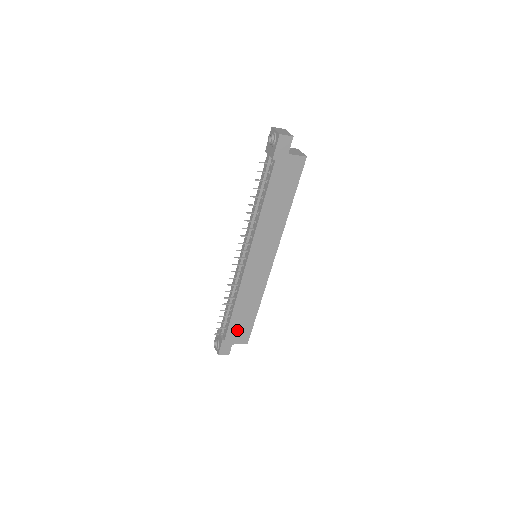
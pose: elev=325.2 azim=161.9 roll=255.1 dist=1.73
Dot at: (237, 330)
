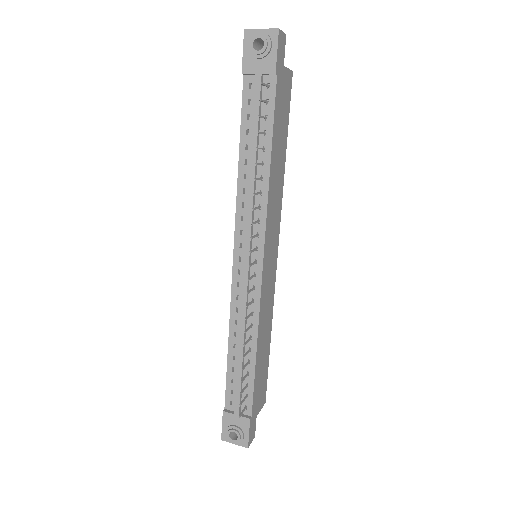
Dot at: (258, 389)
